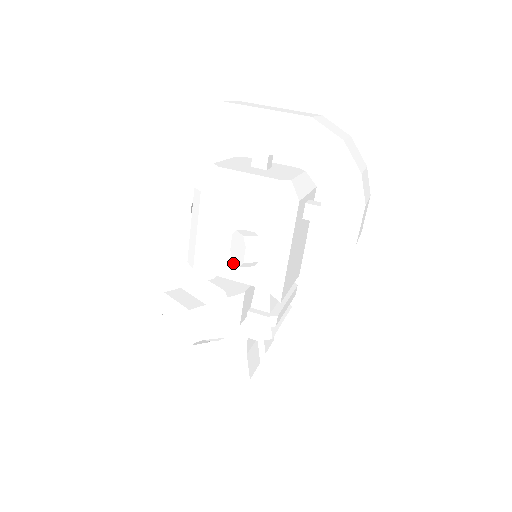
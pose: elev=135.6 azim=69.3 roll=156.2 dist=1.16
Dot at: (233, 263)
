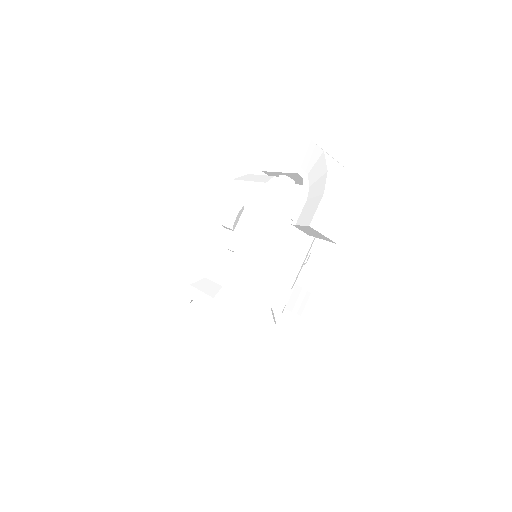
Dot at: (225, 232)
